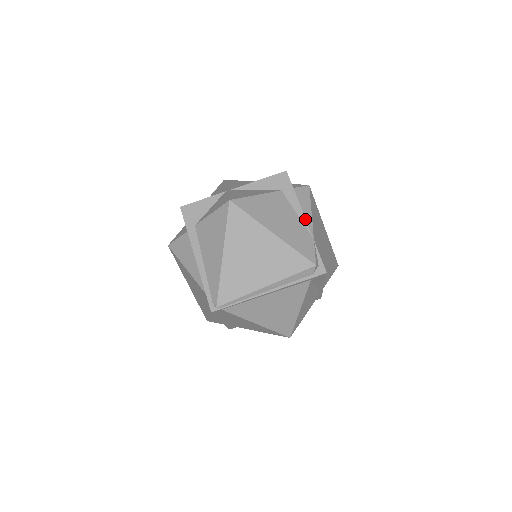
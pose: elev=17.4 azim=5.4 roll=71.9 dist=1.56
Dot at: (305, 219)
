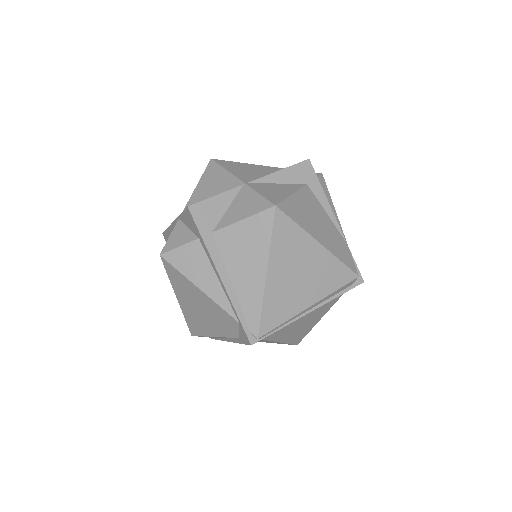
Dot at: (336, 220)
